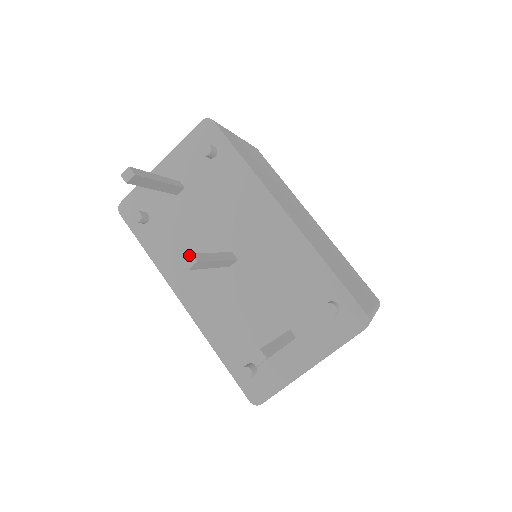
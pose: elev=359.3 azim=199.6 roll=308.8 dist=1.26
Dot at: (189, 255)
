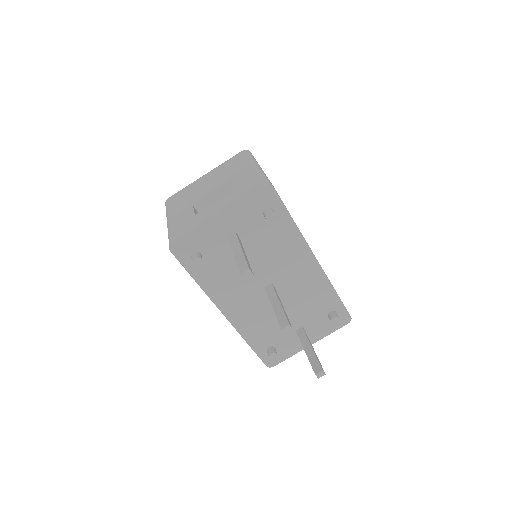
Dot at: (288, 326)
